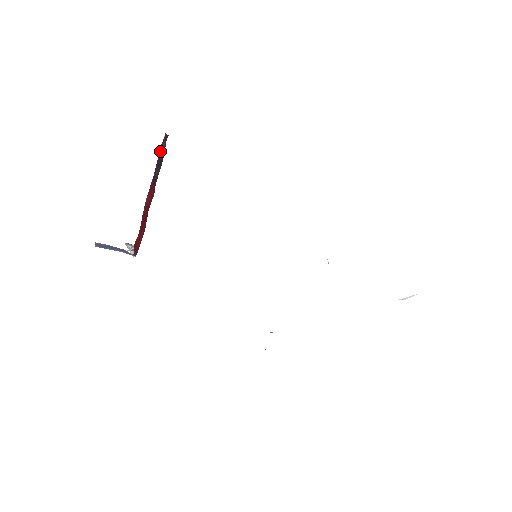
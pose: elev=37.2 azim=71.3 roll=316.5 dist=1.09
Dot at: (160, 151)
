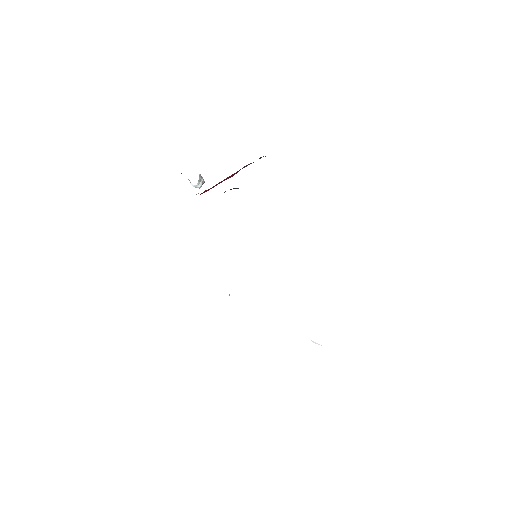
Dot at: occluded
